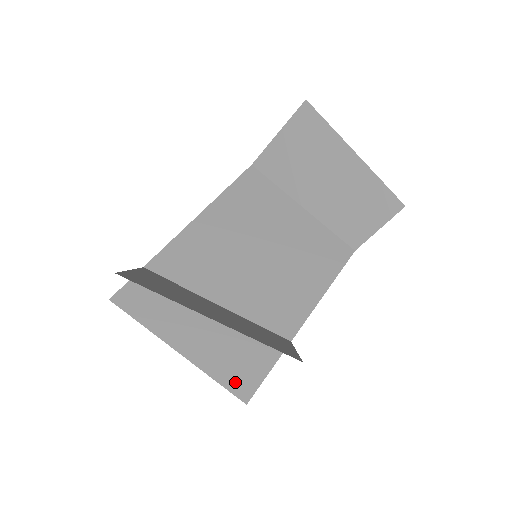
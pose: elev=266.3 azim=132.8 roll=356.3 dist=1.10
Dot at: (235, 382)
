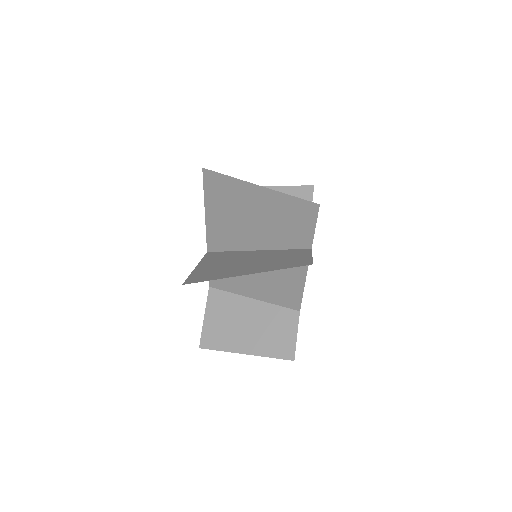
Dot at: (296, 264)
